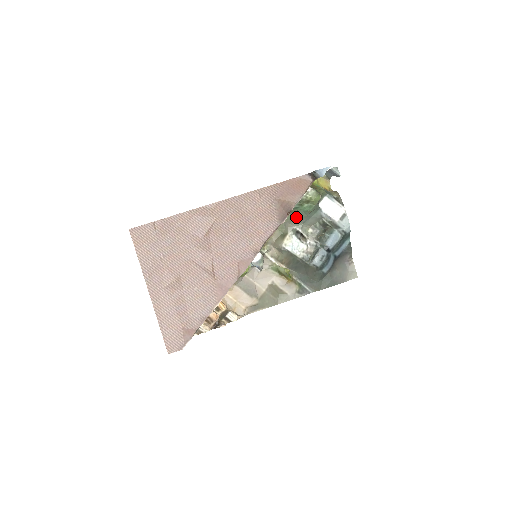
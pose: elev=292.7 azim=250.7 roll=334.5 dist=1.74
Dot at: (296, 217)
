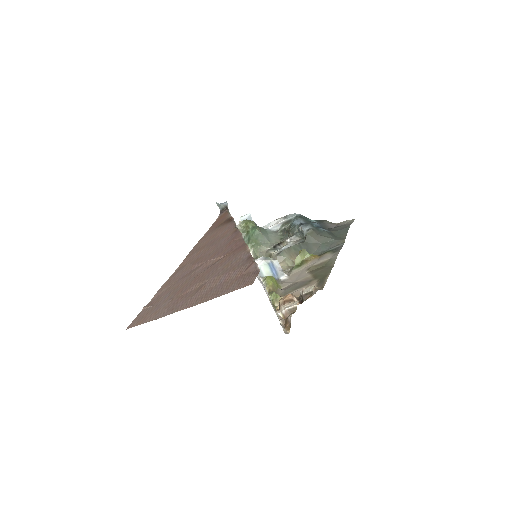
Dot at: (258, 243)
